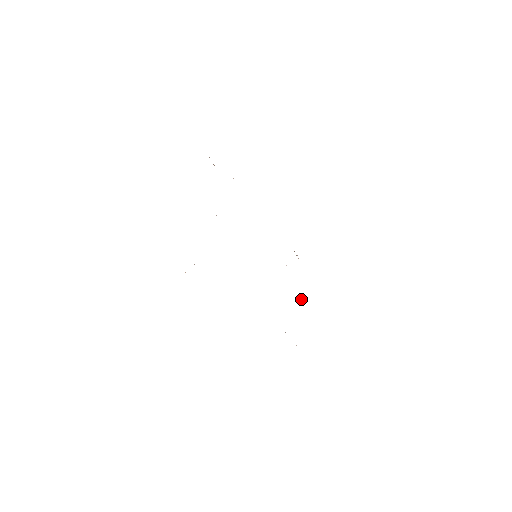
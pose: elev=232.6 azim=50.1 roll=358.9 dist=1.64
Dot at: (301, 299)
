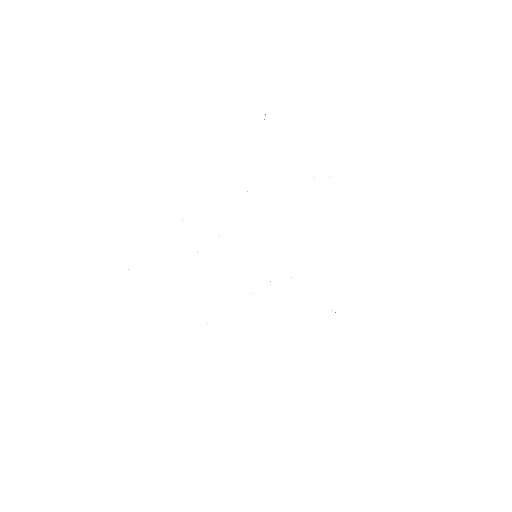
Dot at: occluded
